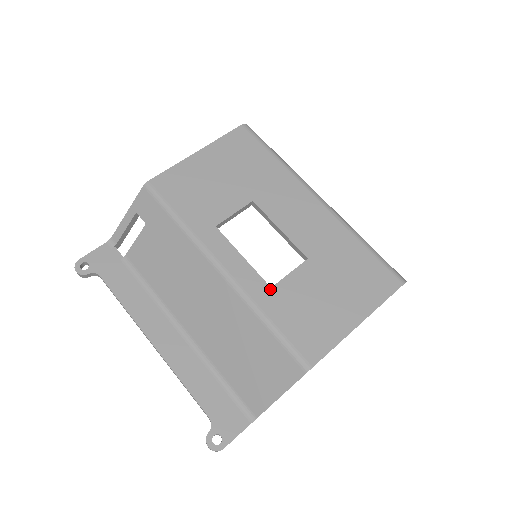
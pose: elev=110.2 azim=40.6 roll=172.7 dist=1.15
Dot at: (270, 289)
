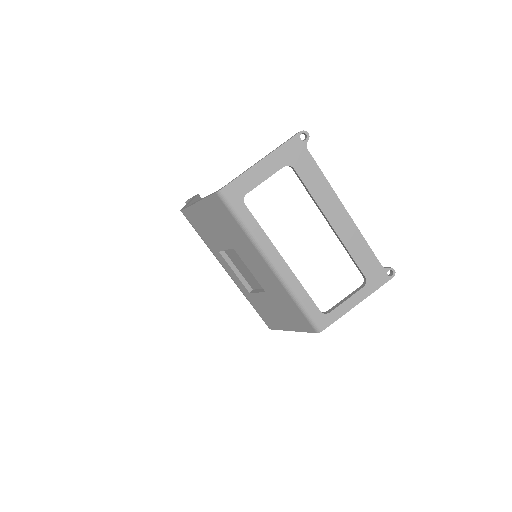
Dot at: (249, 293)
